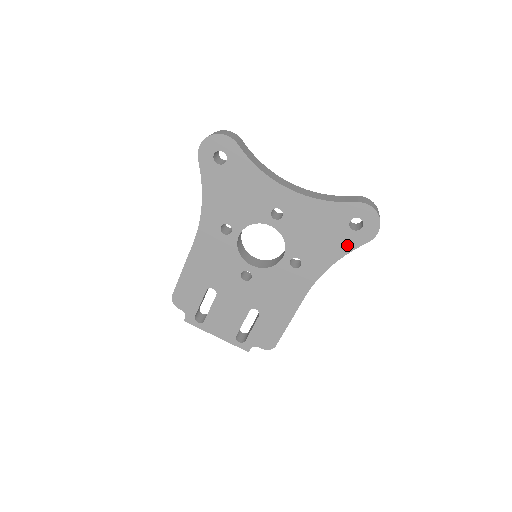
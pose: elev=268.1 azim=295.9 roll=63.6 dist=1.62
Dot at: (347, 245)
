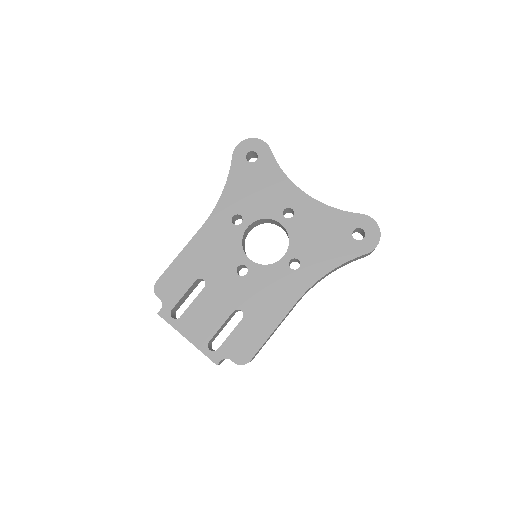
Dot at: (347, 253)
